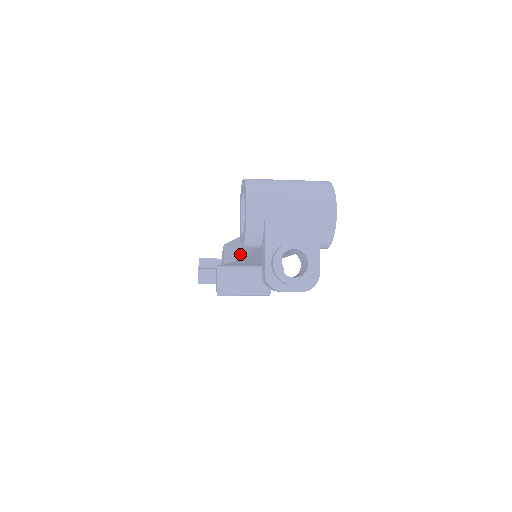
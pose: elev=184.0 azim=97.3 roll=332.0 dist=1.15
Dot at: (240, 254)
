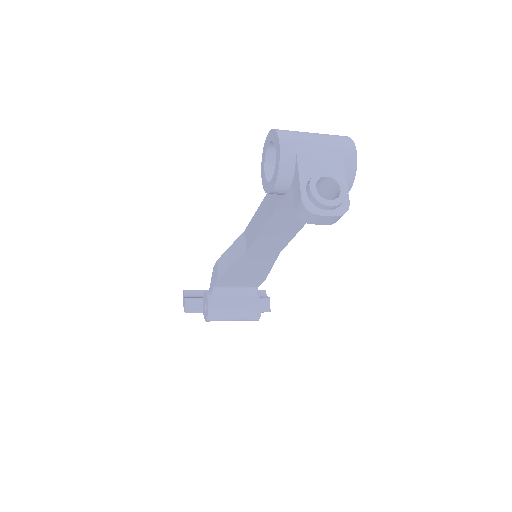
Dot at: (244, 248)
